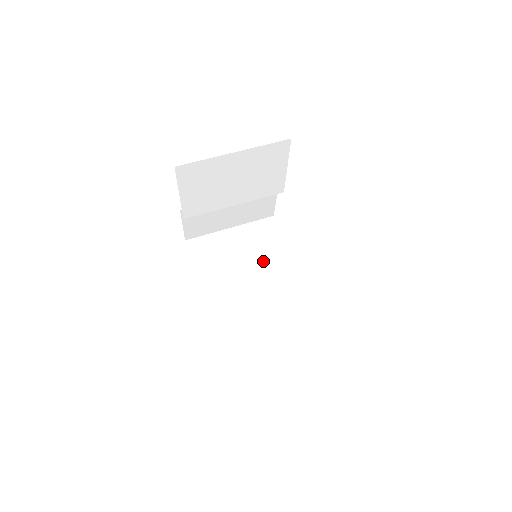
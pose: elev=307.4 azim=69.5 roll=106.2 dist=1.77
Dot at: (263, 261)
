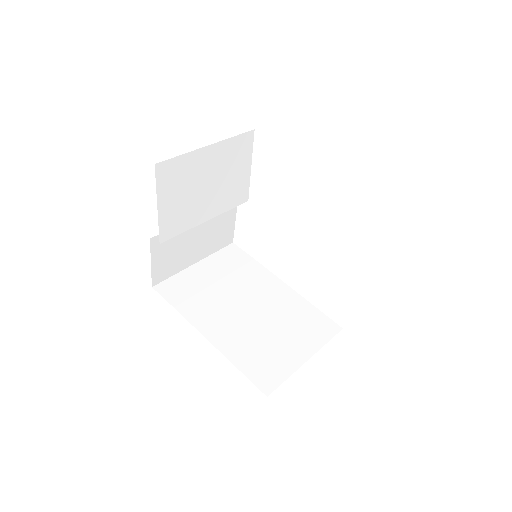
Dot at: (245, 283)
